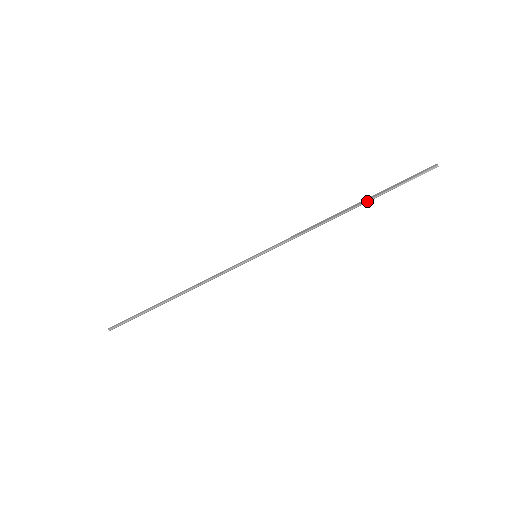
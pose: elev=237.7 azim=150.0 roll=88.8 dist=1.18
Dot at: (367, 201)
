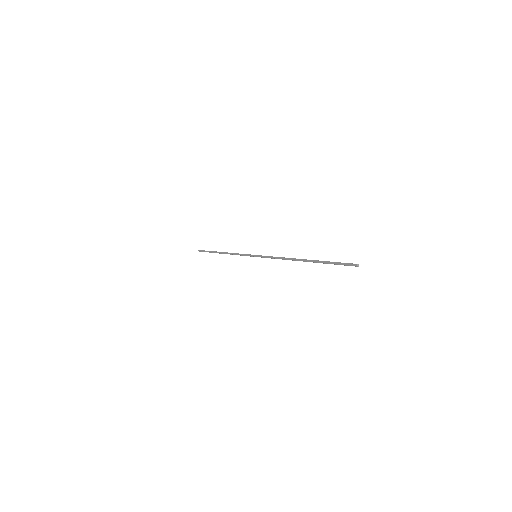
Dot at: (313, 262)
